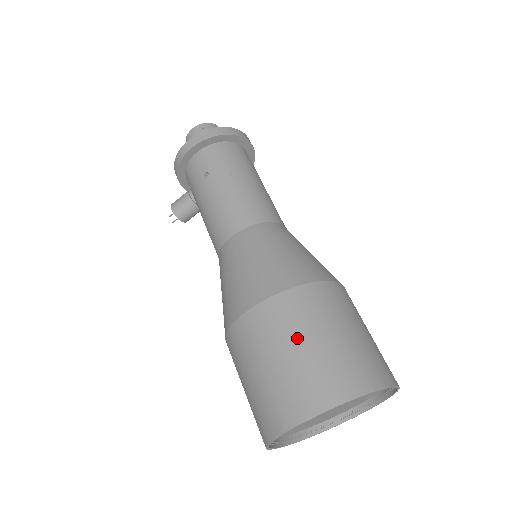
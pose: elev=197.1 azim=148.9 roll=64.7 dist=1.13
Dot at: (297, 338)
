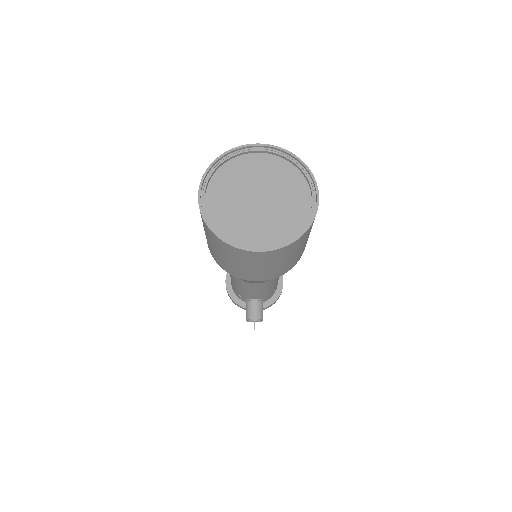
Dot at: occluded
